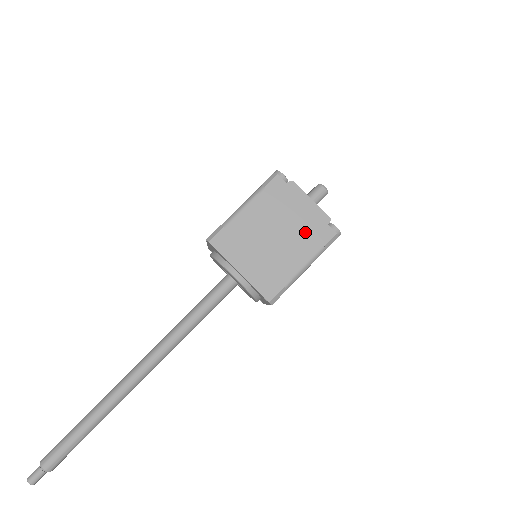
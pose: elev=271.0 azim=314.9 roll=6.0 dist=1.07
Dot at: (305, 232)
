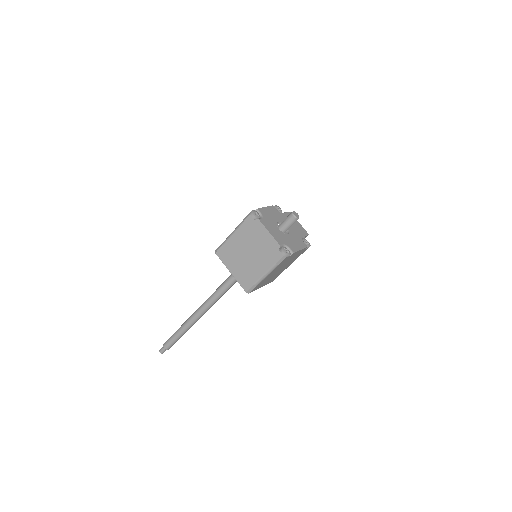
Dot at: (265, 253)
